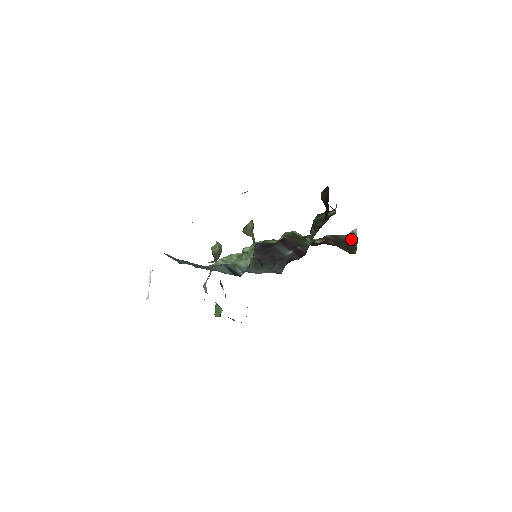
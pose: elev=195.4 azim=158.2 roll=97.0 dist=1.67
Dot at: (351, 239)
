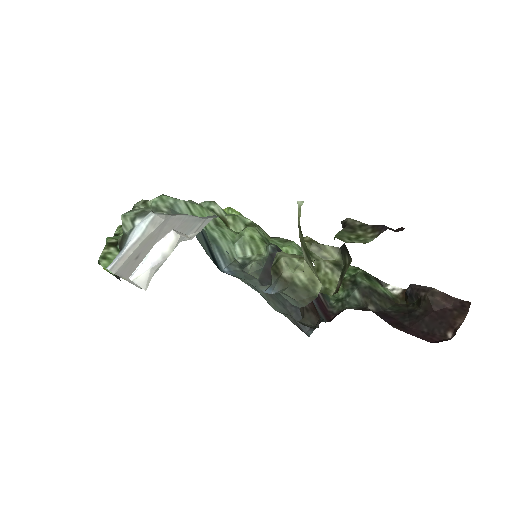
Dot at: occluded
